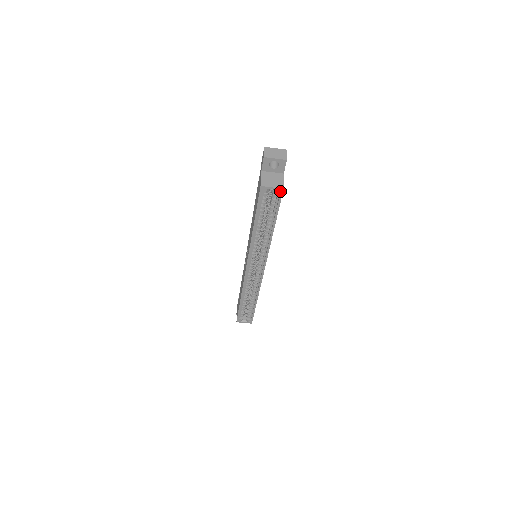
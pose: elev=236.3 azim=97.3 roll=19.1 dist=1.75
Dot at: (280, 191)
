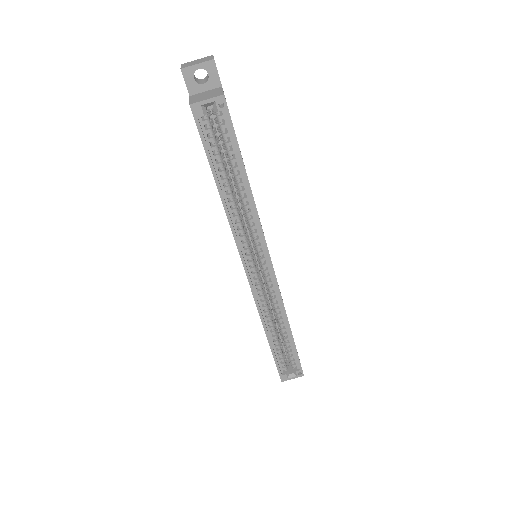
Dot at: (223, 105)
